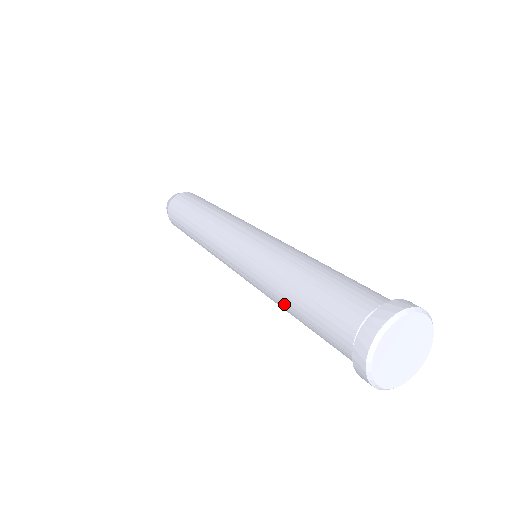
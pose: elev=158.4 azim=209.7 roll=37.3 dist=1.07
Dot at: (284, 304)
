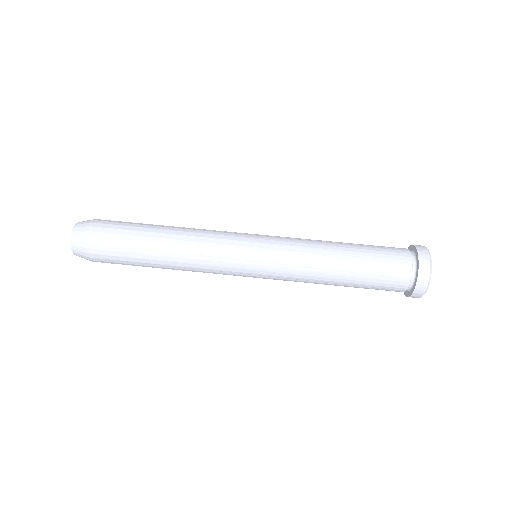
Dot at: occluded
